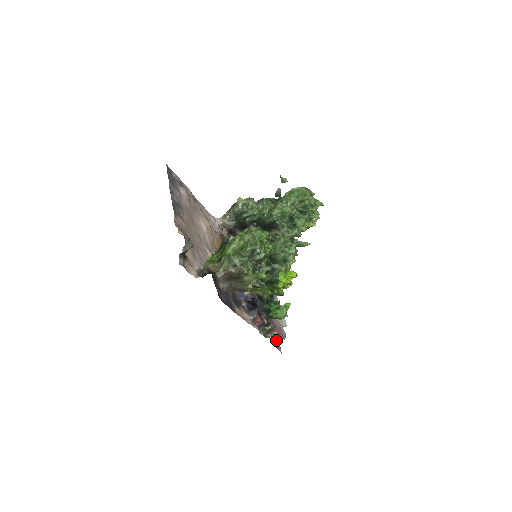
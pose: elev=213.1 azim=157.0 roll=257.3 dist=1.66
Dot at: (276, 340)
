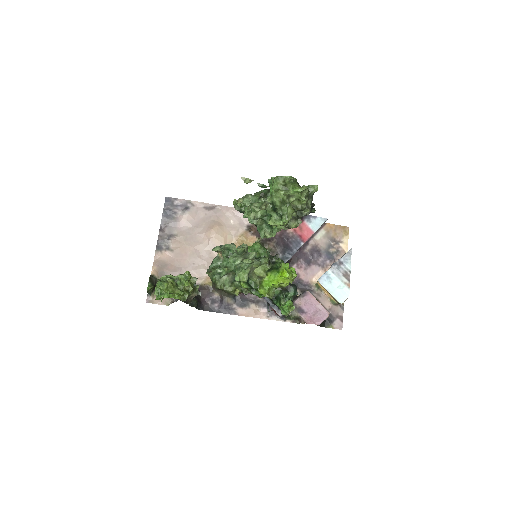
Dot at: (335, 315)
